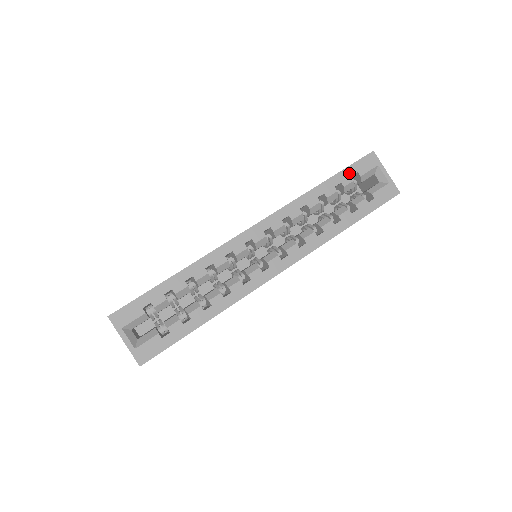
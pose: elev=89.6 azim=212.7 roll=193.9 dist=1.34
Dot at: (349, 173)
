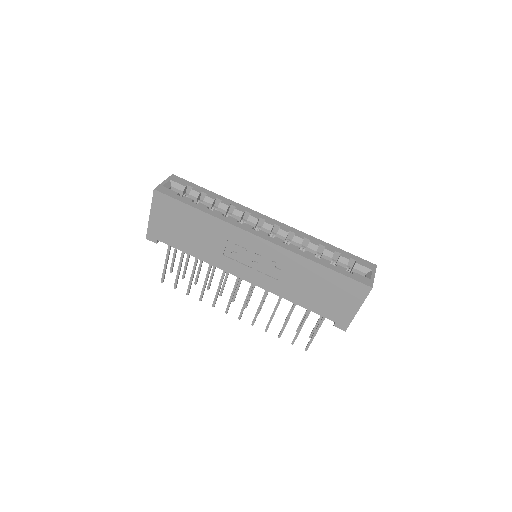
Dot at: (350, 256)
